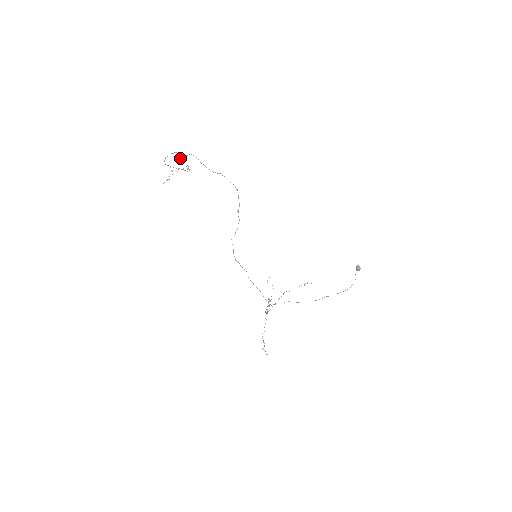
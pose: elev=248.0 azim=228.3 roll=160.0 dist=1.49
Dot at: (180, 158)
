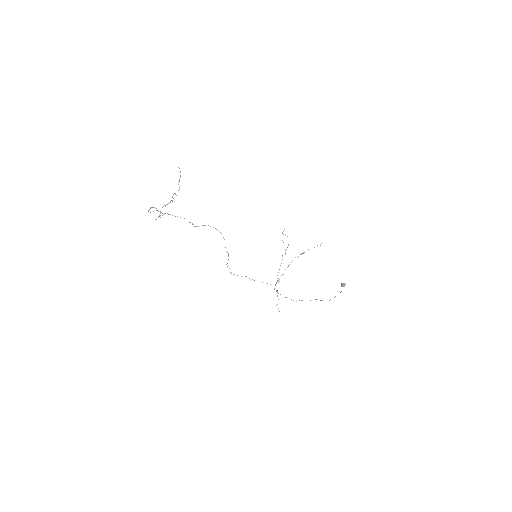
Dot at: (160, 217)
